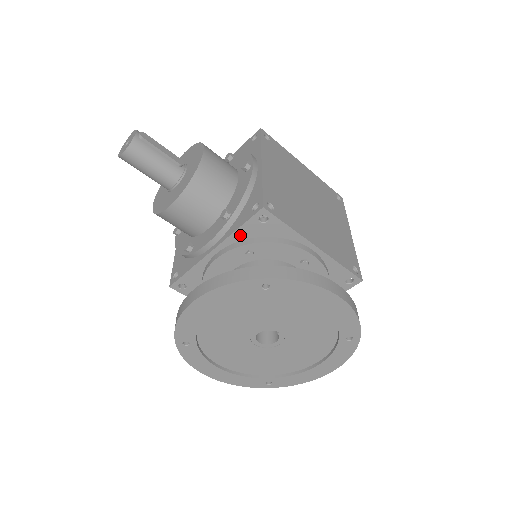
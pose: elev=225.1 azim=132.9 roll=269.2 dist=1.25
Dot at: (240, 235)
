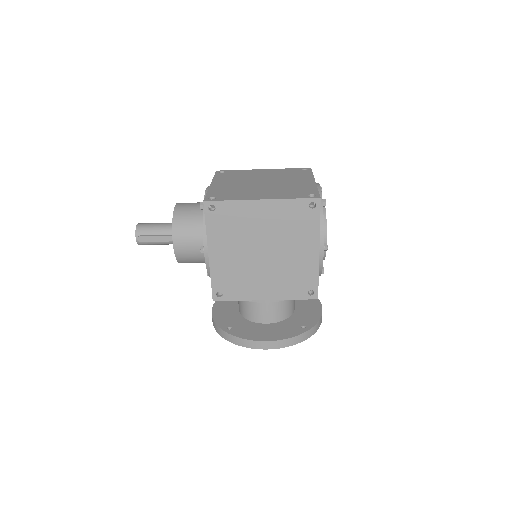
Dot at: occluded
